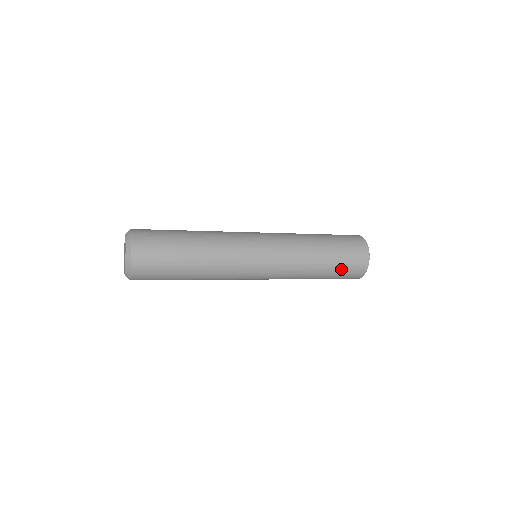
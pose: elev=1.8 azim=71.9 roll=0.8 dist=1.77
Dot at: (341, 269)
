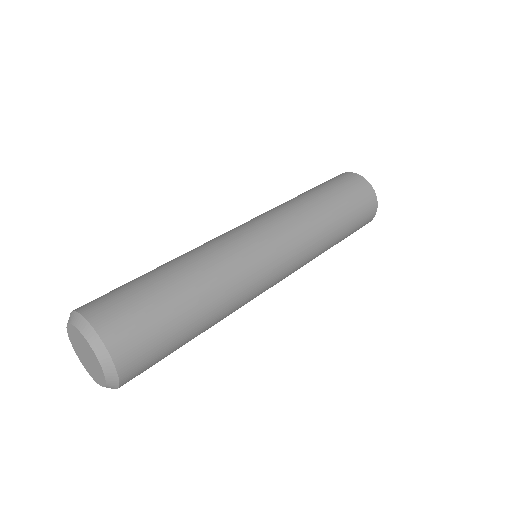
Dot at: occluded
